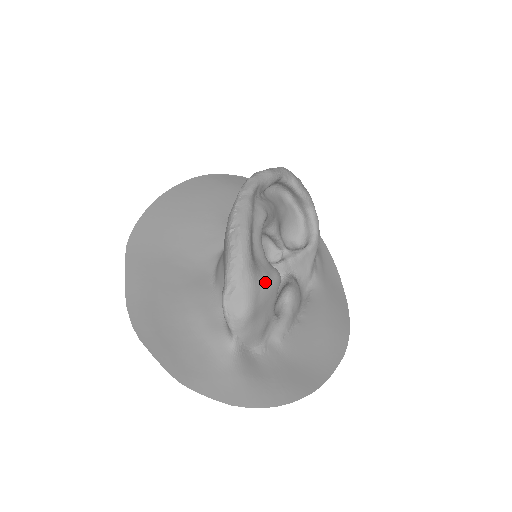
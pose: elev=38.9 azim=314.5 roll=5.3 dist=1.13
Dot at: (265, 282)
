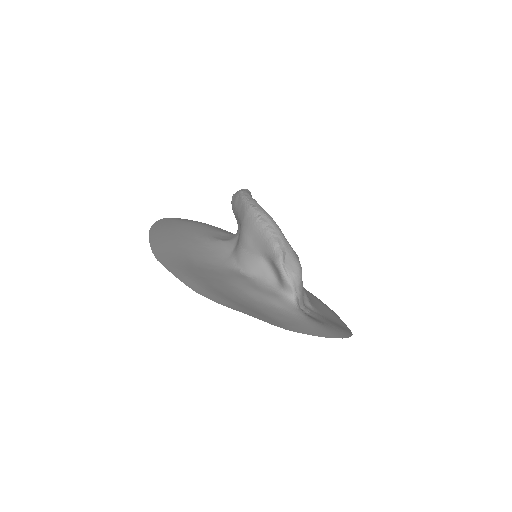
Dot at: (295, 252)
